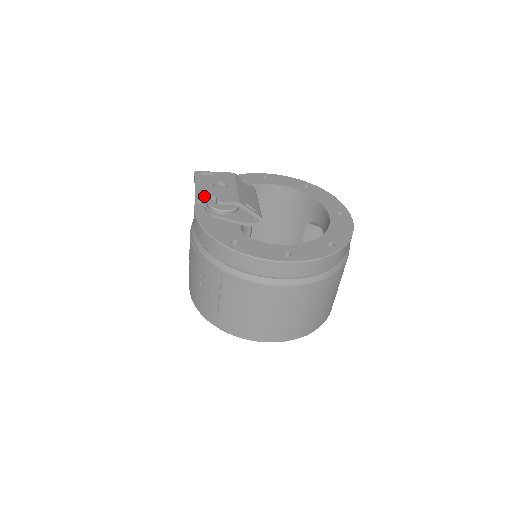
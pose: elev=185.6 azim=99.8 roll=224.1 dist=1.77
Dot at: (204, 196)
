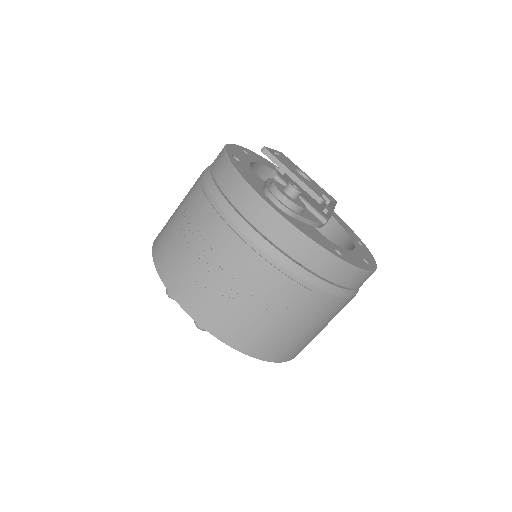
Dot at: (318, 192)
